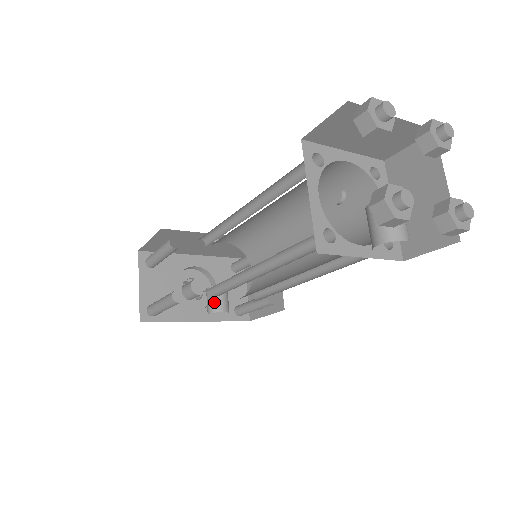
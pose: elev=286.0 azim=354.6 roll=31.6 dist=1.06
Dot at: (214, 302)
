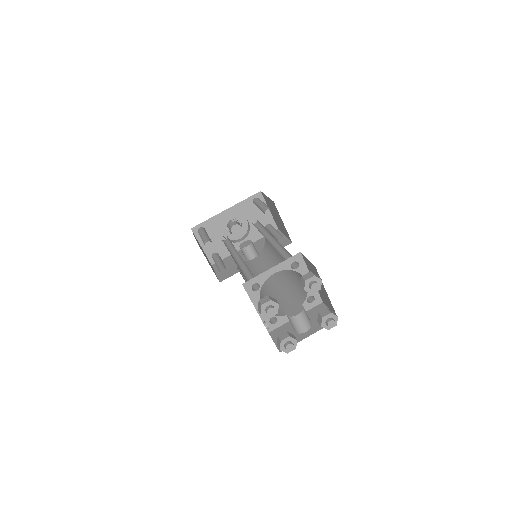
Dot at: (247, 256)
